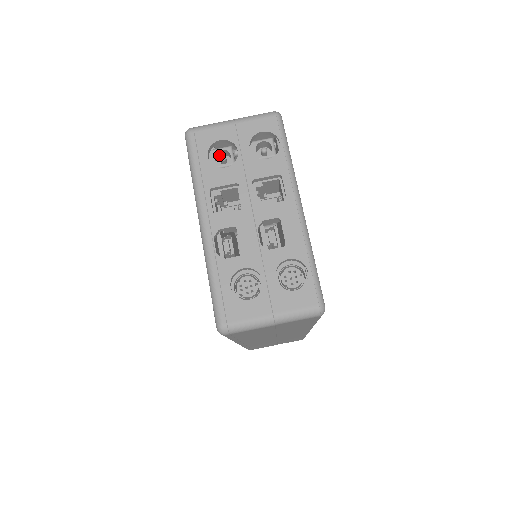
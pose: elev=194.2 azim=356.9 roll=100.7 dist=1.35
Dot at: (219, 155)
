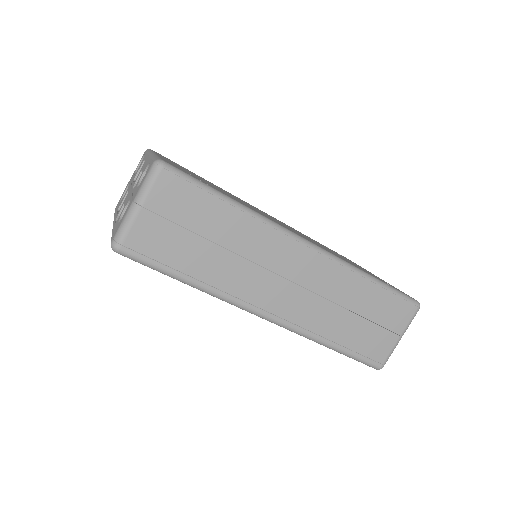
Dot at: occluded
